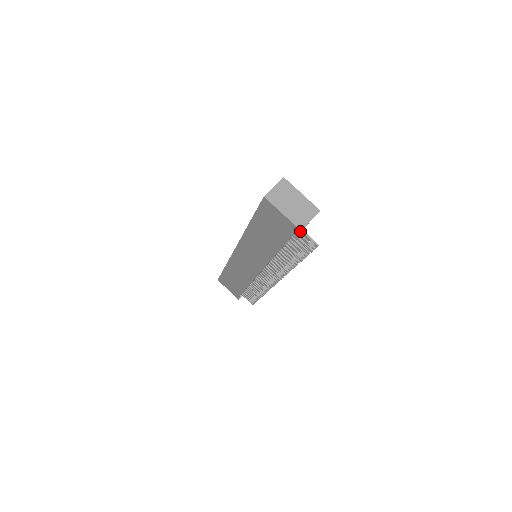
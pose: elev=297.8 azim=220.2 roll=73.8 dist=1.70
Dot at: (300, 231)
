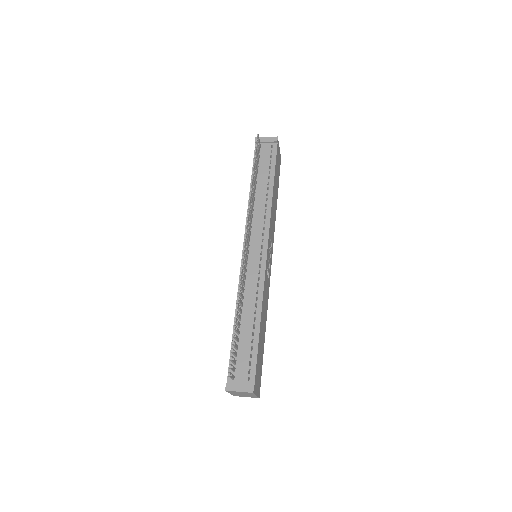
Dot at: (256, 138)
